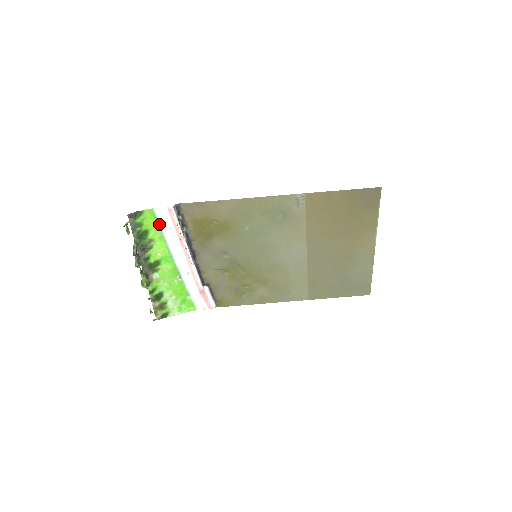
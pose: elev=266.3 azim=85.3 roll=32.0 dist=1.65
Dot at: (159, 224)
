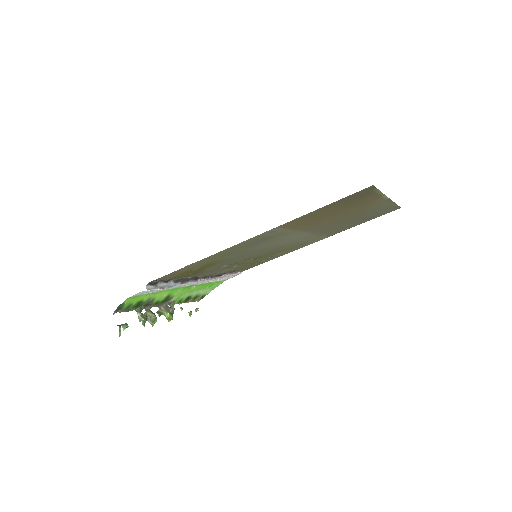
Dot at: (145, 294)
